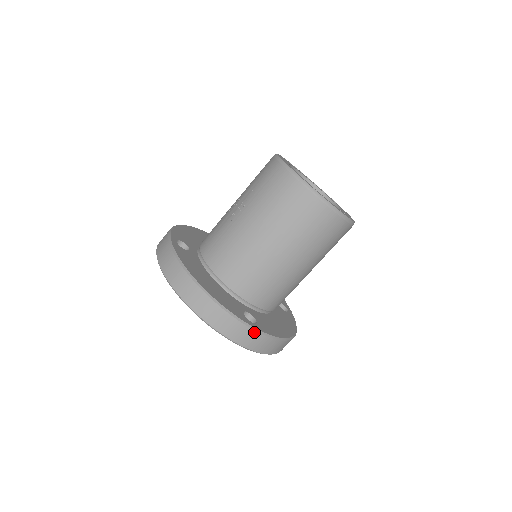
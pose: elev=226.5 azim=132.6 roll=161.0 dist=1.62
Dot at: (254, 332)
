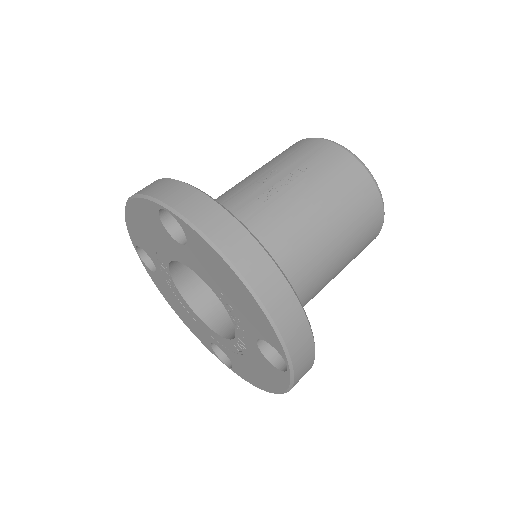
Dot at: (313, 351)
